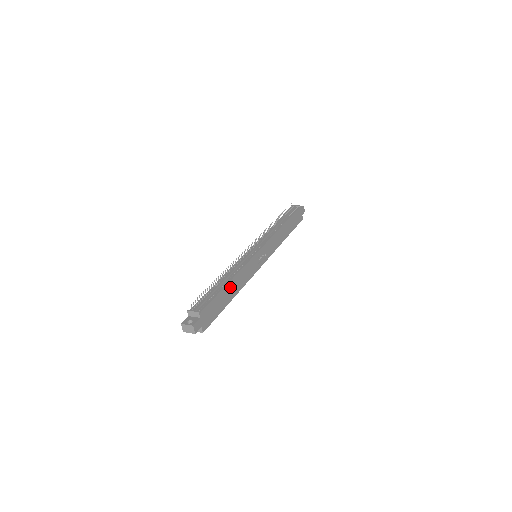
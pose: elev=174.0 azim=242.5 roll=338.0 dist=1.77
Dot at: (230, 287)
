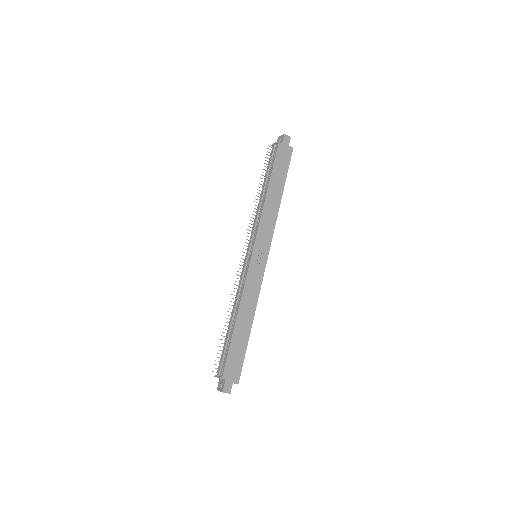
Dot at: (240, 323)
